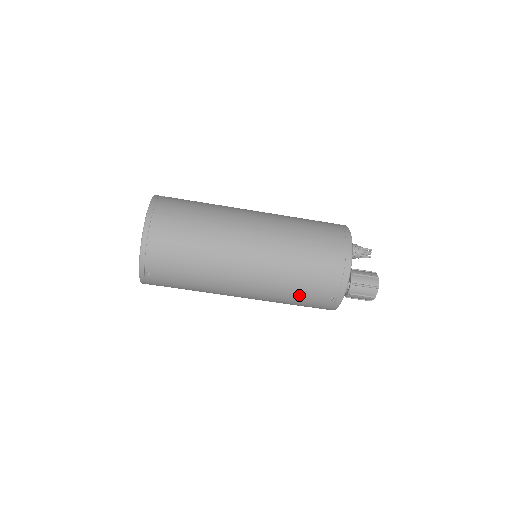
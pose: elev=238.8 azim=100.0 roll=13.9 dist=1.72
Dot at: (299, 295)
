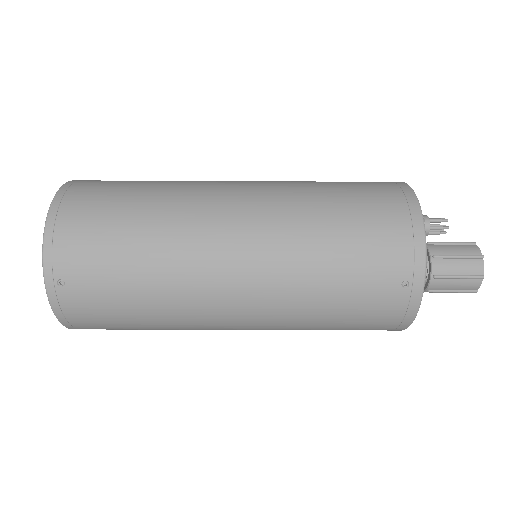
Dot at: (342, 285)
